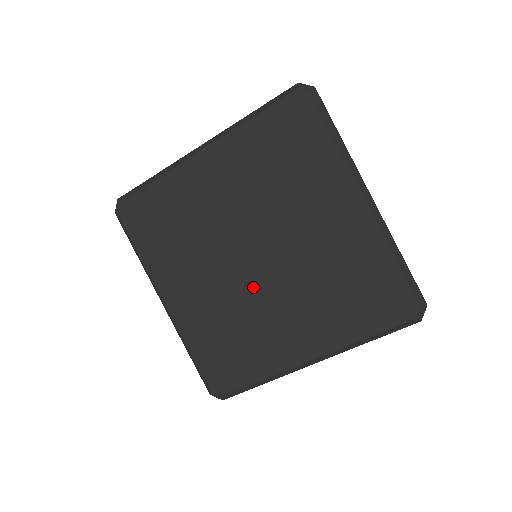
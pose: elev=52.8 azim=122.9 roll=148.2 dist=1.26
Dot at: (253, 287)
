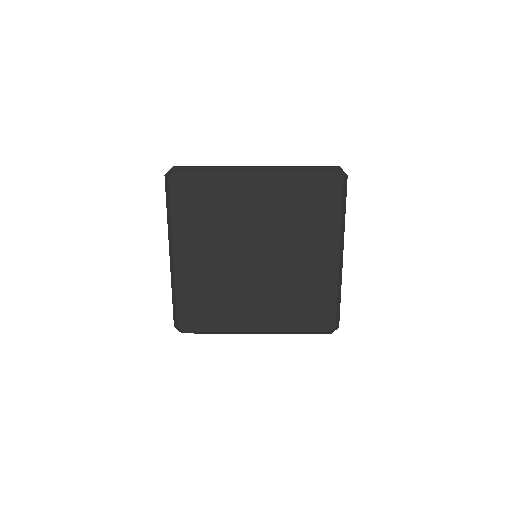
Dot at: (244, 274)
